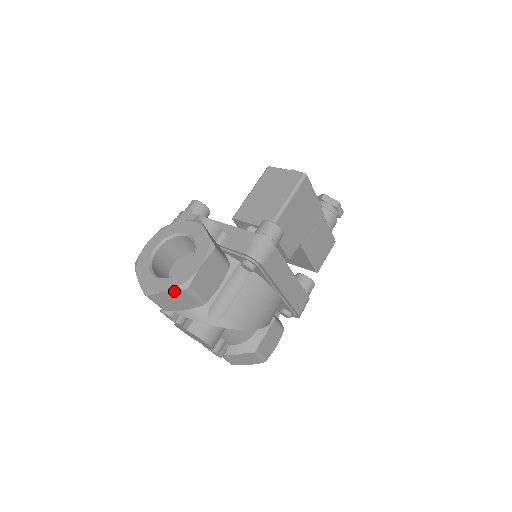
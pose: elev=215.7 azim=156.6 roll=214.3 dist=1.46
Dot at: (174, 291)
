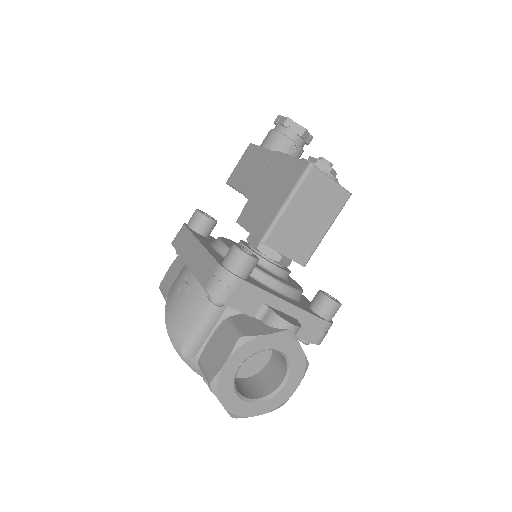
Dot at: (267, 411)
